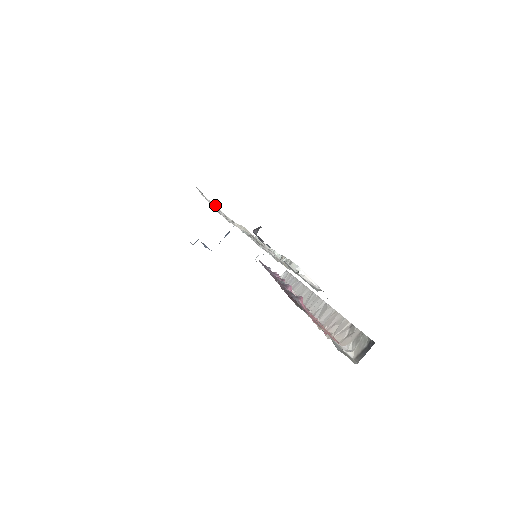
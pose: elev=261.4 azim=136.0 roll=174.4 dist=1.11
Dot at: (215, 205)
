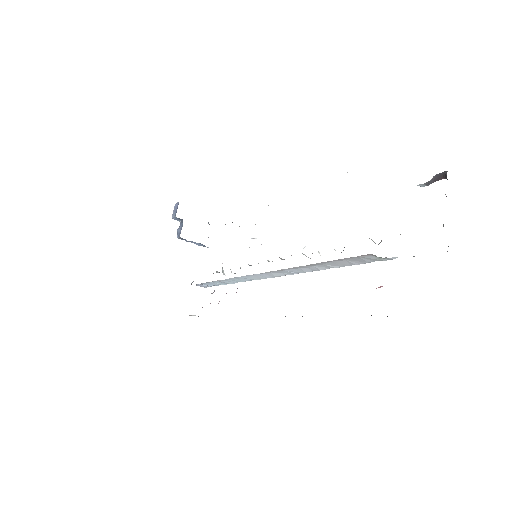
Dot at: occluded
